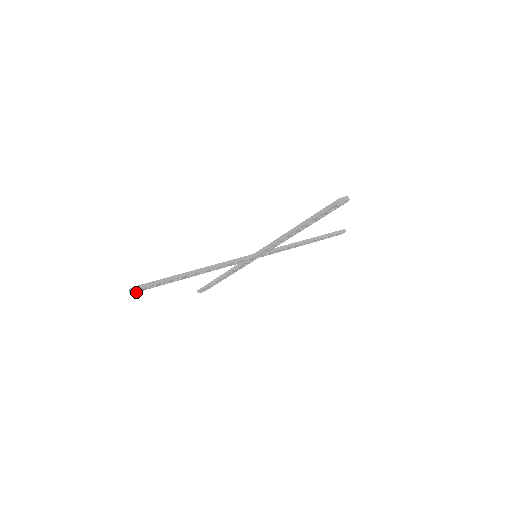
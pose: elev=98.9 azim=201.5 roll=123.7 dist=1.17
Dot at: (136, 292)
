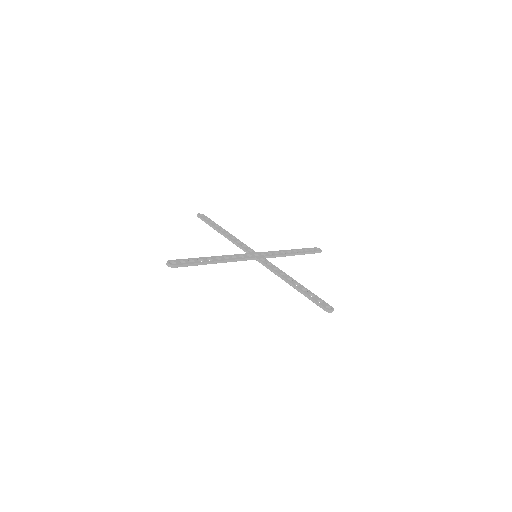
Dot at: (170, 262)
